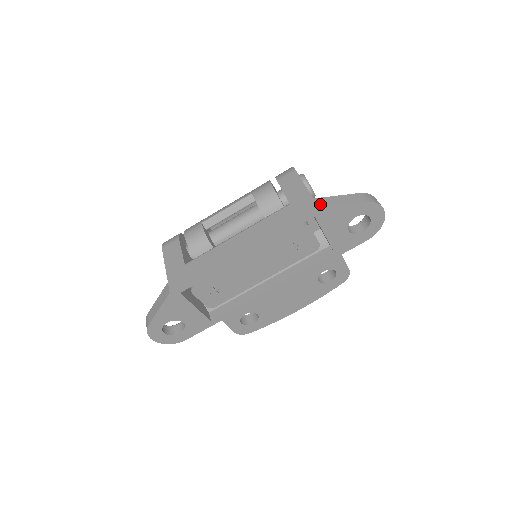
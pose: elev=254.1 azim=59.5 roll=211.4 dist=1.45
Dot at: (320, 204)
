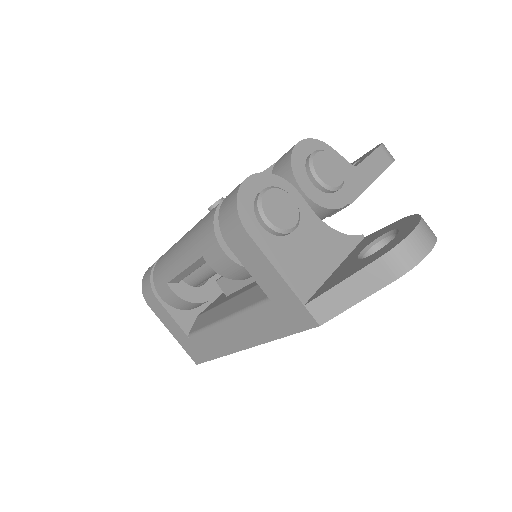
Dot at: (319, 317)
